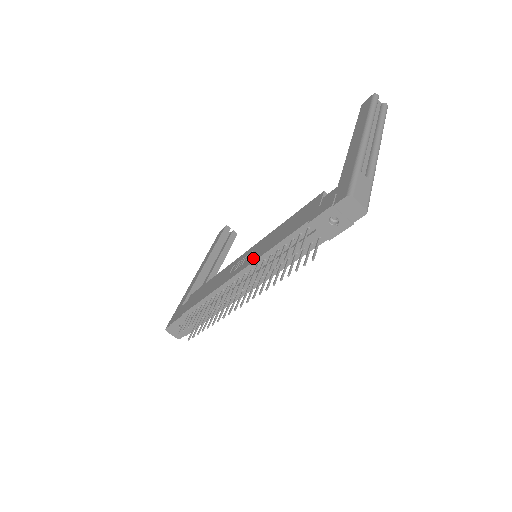
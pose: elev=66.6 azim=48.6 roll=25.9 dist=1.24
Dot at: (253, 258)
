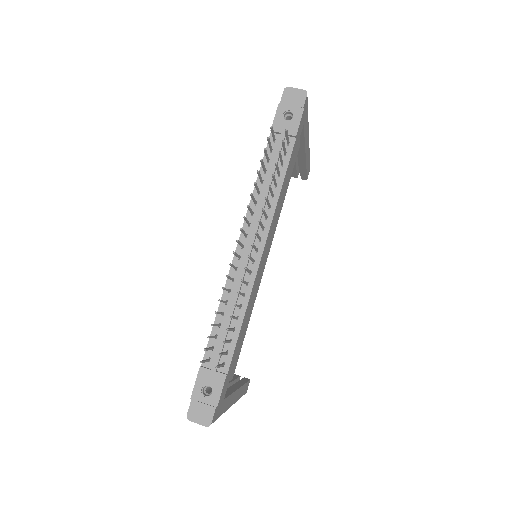
Dot at: occluded
